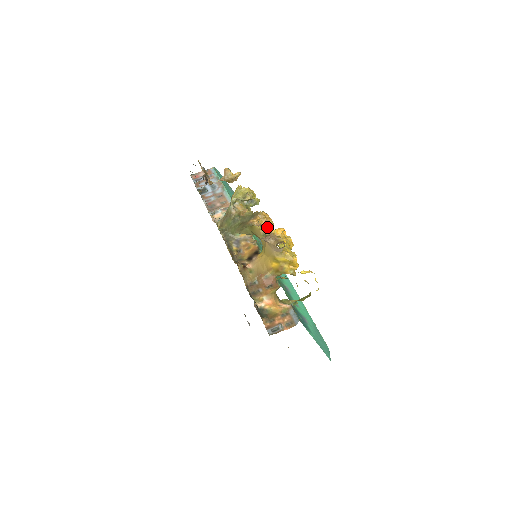
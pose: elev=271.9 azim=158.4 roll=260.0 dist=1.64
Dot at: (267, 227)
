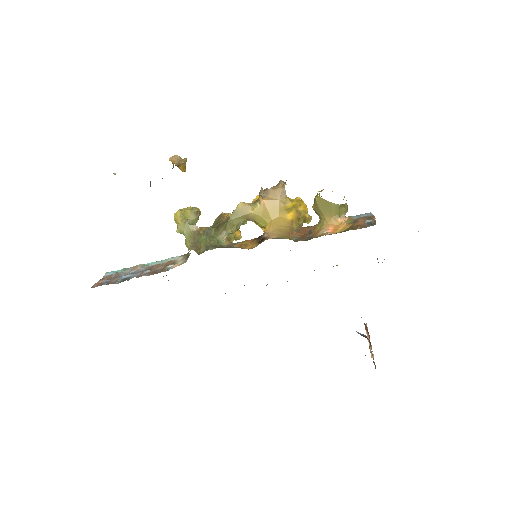
Dot at: occluded
